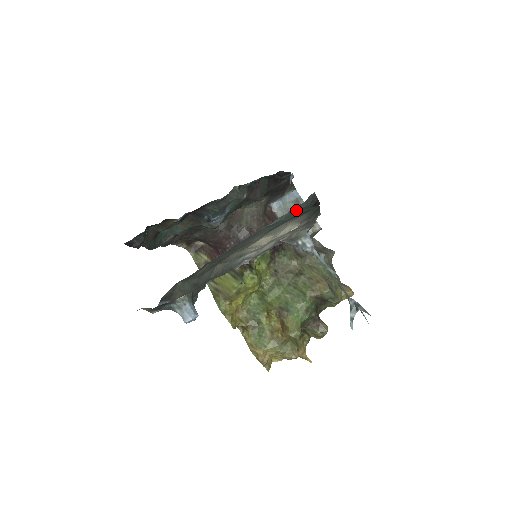
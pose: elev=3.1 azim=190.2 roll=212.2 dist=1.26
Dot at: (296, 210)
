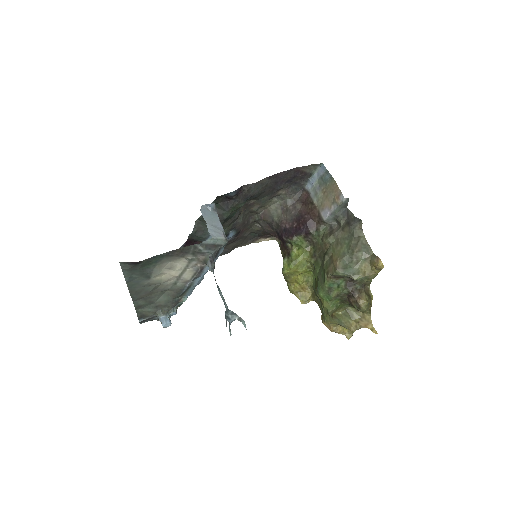
Dot at: (129, 270)
